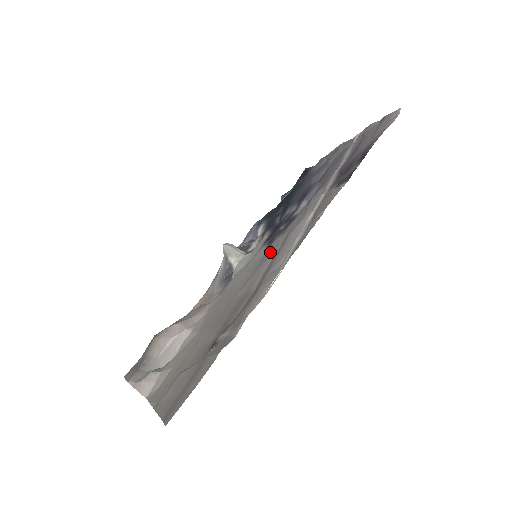
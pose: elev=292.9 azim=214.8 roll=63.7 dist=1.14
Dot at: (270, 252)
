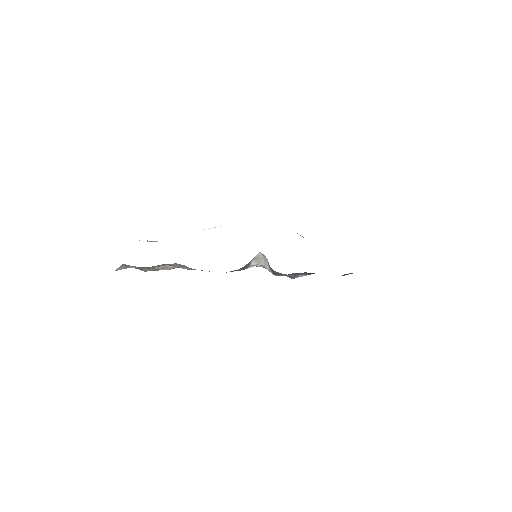
Dot at: occluded
